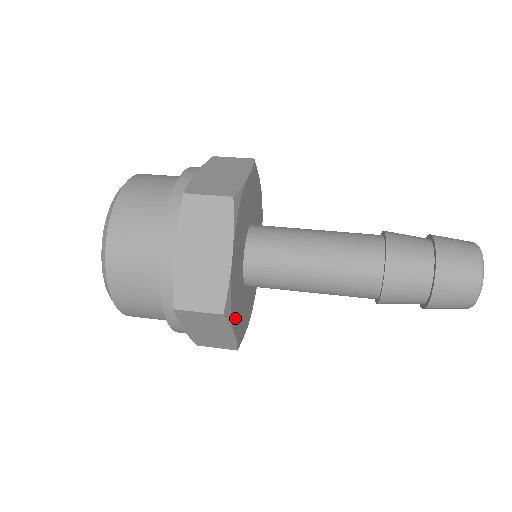
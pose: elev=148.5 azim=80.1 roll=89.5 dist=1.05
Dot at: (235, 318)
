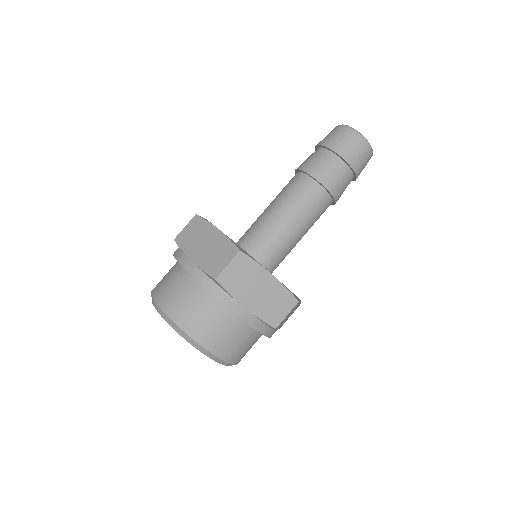
Dot at: occluded
